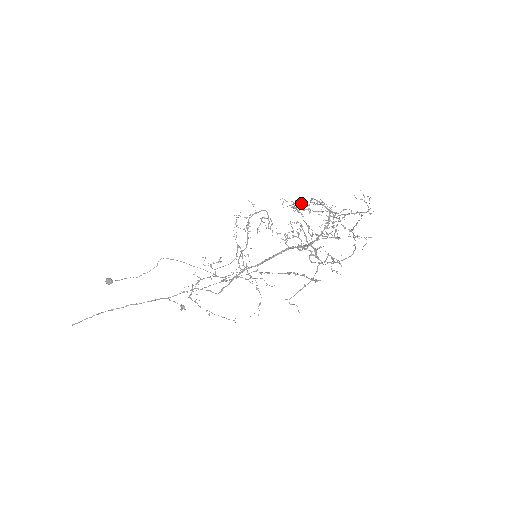
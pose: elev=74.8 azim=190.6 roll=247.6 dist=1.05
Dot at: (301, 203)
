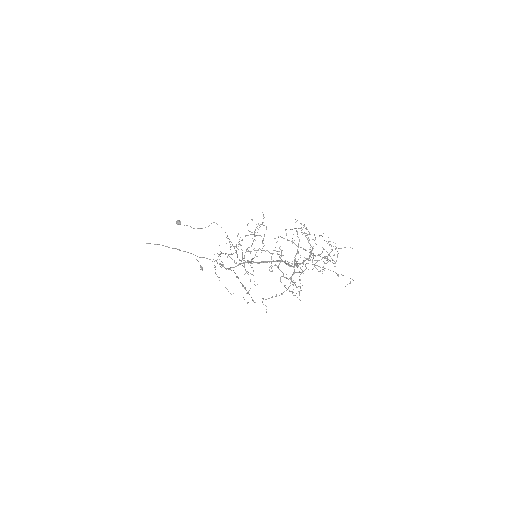
Dot at: (307, 229)
